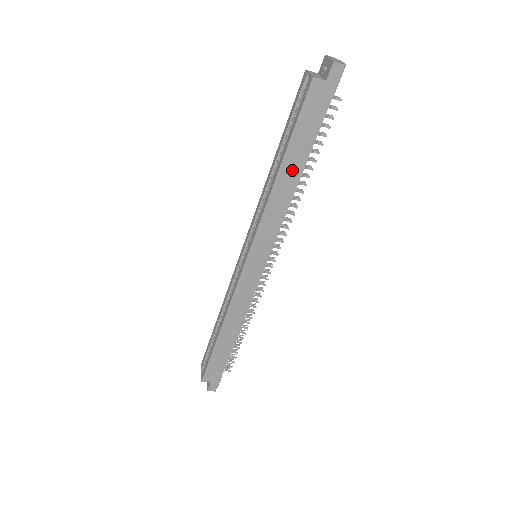
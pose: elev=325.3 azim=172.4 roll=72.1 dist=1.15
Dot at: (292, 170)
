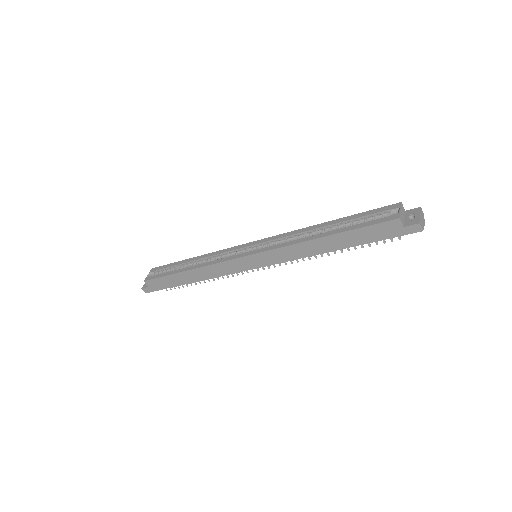
Dot at: (331, 244)
